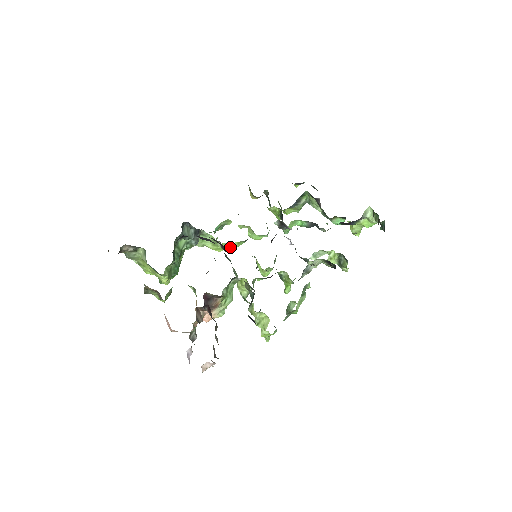
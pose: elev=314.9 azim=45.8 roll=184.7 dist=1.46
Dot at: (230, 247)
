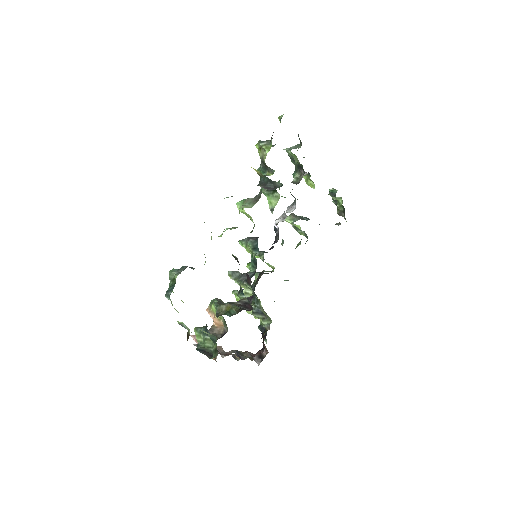
Dot at: occluded
